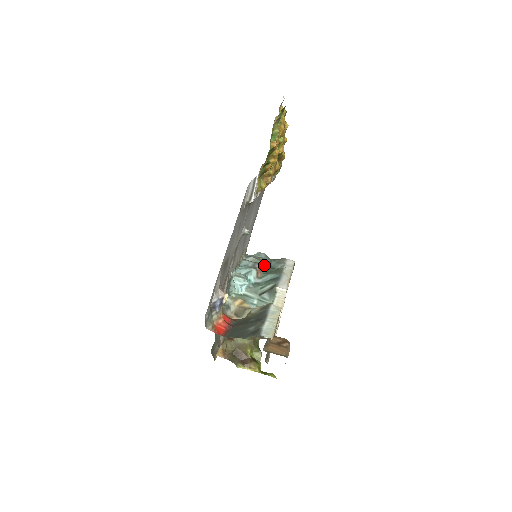
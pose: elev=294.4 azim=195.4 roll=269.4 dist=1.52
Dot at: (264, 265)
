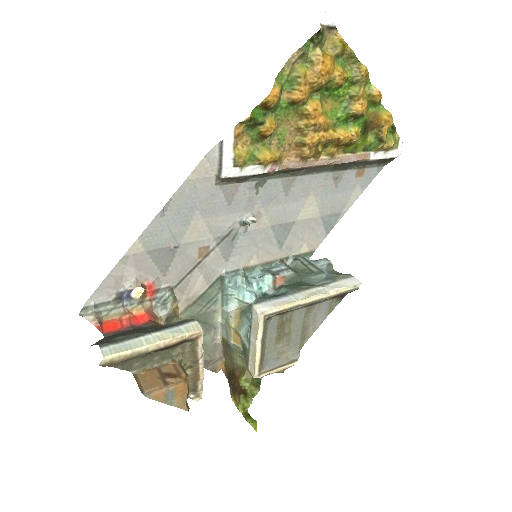
Dot at: (297, 274)
